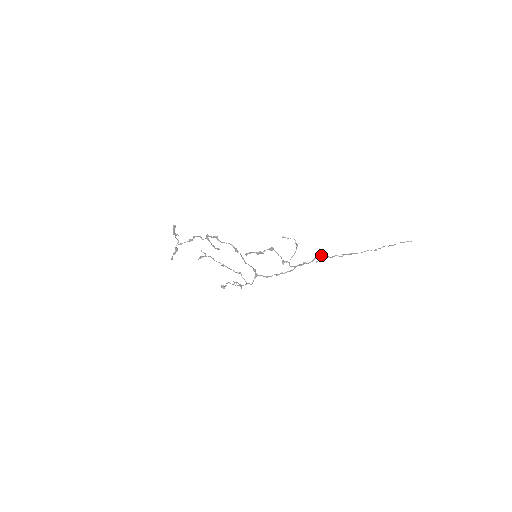
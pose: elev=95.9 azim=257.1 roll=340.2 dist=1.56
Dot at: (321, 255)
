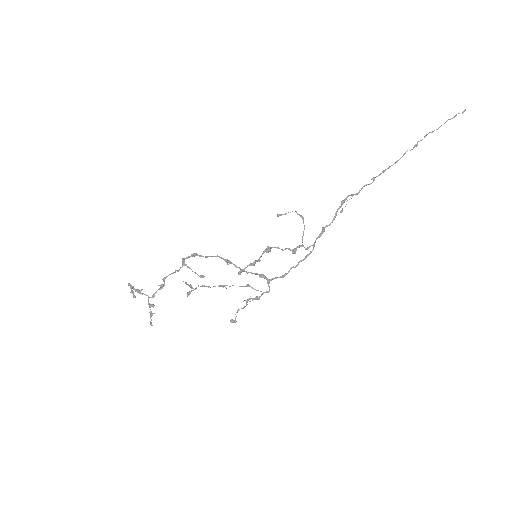
Dot at: (342, 202)
